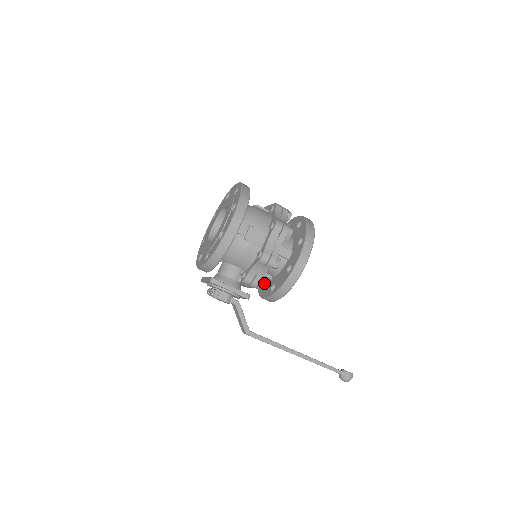
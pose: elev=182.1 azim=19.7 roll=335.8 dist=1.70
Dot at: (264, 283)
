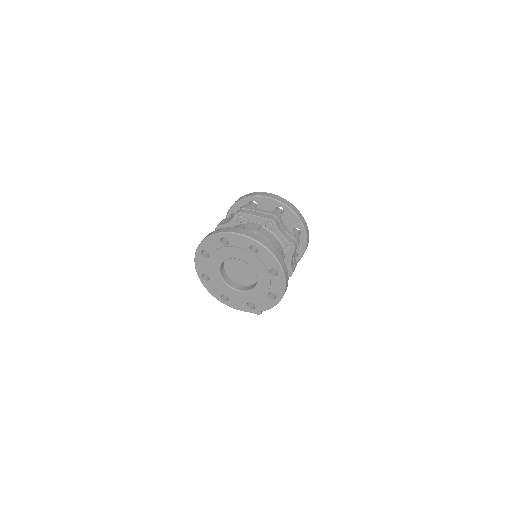
Dot at: occluded
